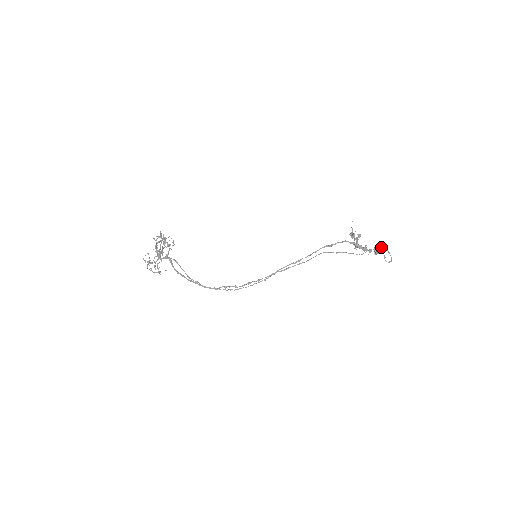
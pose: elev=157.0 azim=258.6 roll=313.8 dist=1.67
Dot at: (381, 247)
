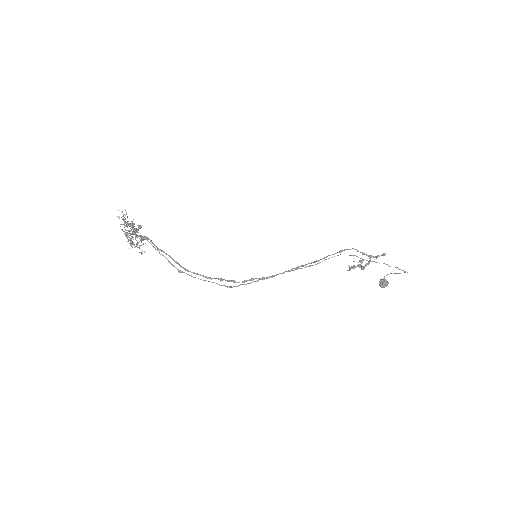
Dot at: (386, 280)
